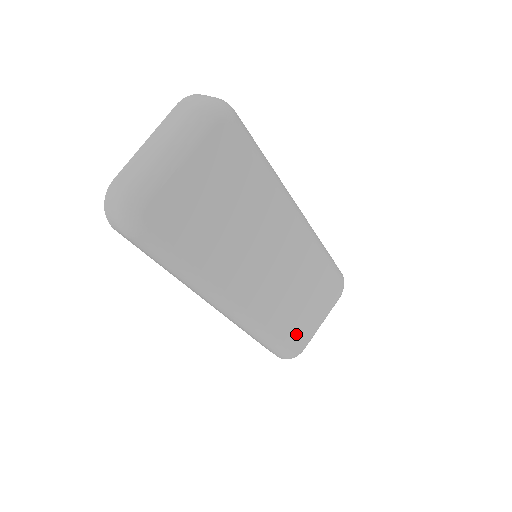
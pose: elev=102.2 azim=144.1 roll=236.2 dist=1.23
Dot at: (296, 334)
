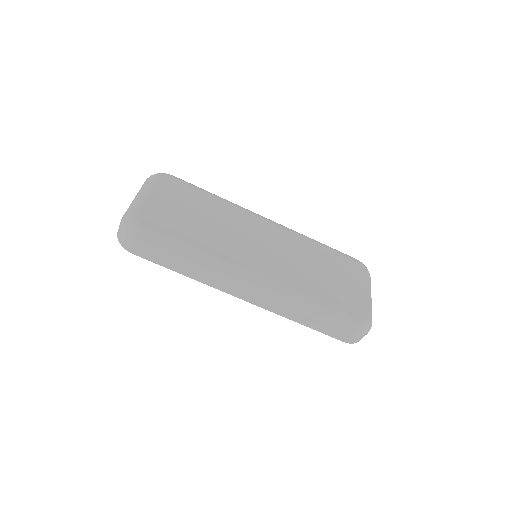
Dot at: (344, 301)
